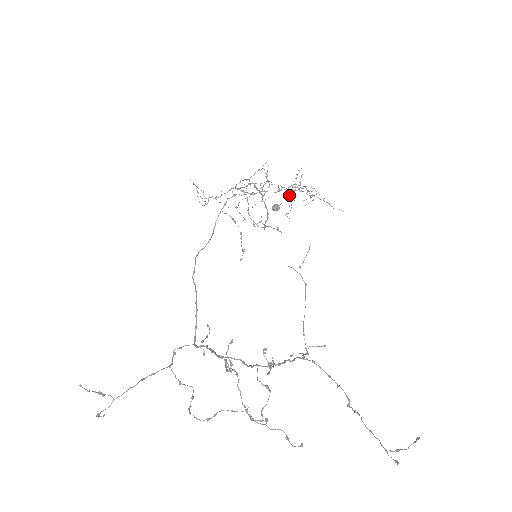
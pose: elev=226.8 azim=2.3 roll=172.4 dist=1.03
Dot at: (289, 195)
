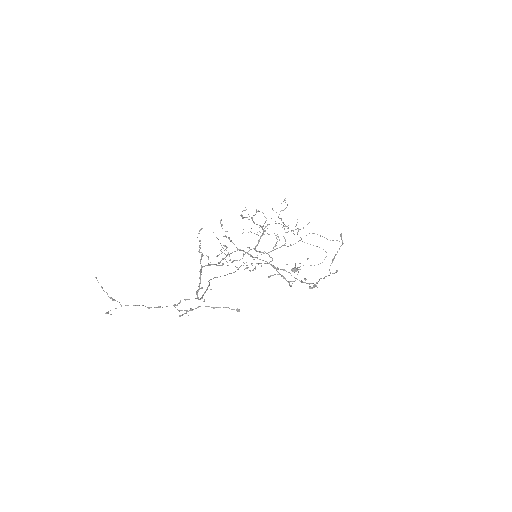
Dot at: (284, 226)
